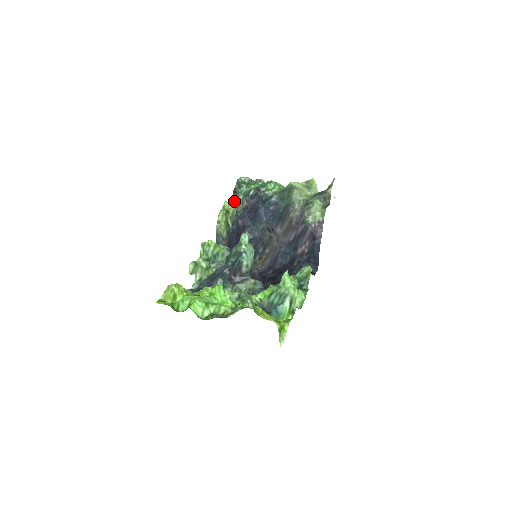
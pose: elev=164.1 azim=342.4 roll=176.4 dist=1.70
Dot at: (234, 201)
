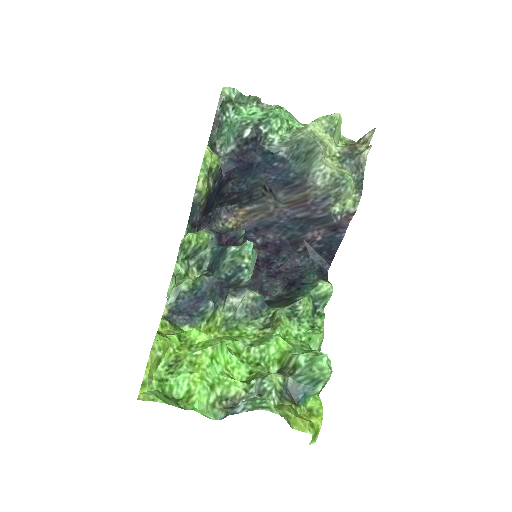
Dot at: (215, 138)
